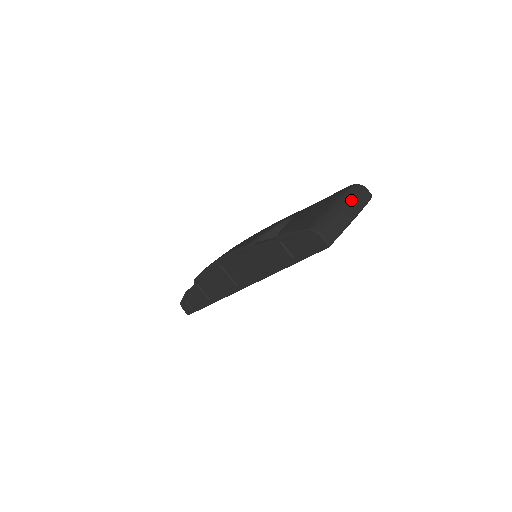
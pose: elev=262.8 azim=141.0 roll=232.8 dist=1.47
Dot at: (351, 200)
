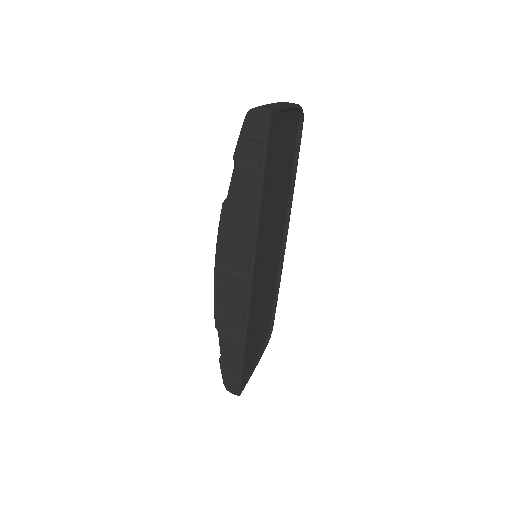
Dot at: occluded
